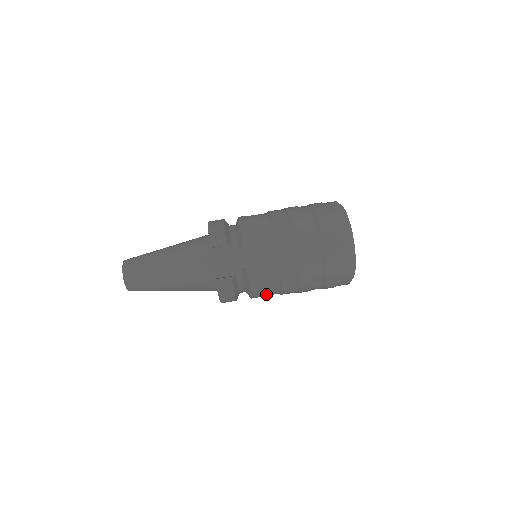
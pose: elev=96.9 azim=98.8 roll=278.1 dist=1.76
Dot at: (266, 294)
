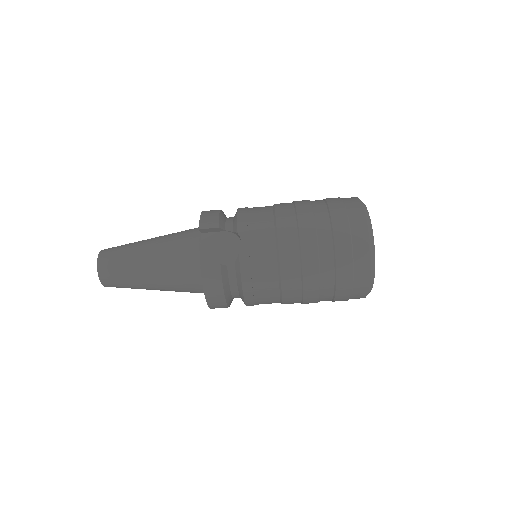
Dot at: (263, 297)
